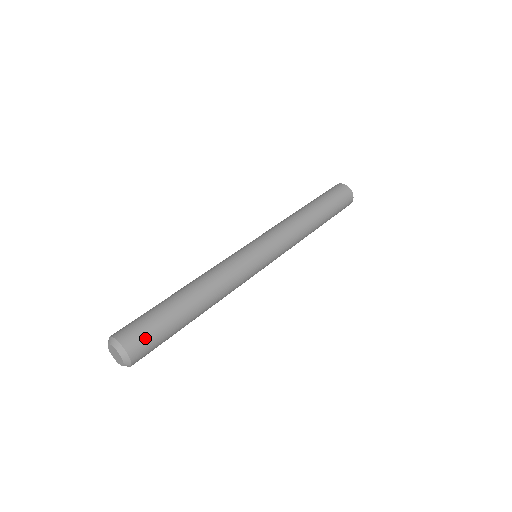
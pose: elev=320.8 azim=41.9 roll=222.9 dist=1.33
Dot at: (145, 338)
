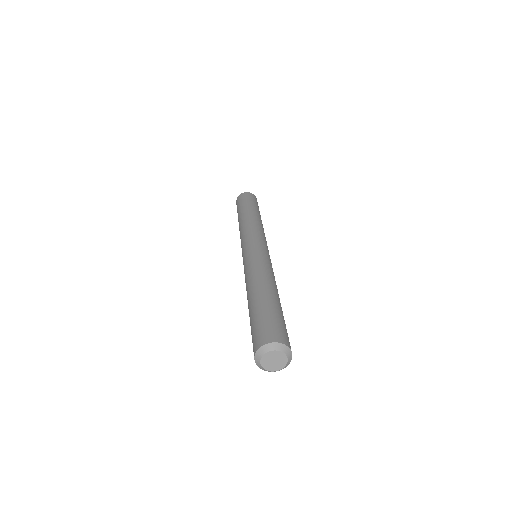
Dot at: (270, 328)
